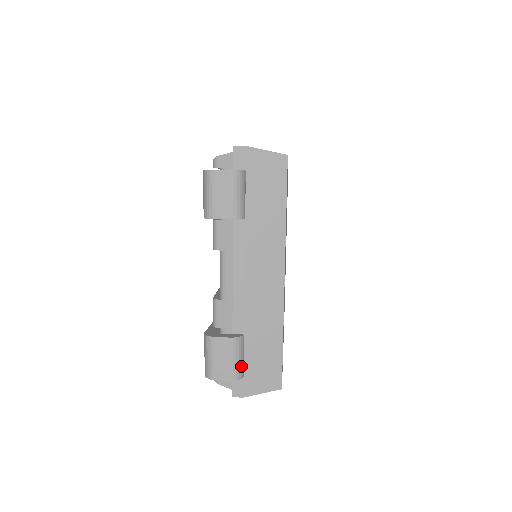
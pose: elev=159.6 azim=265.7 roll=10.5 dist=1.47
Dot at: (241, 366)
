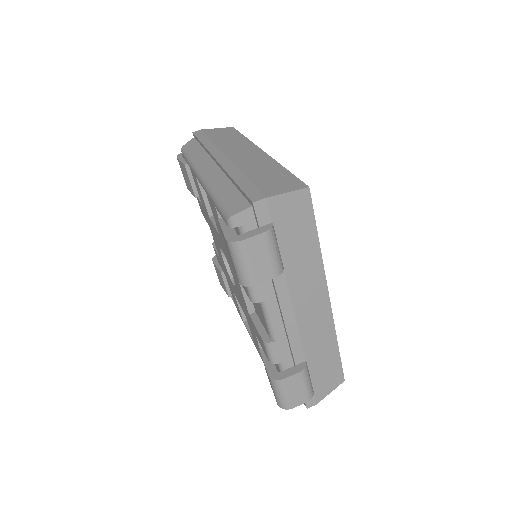
Dot at: (311, 386)
